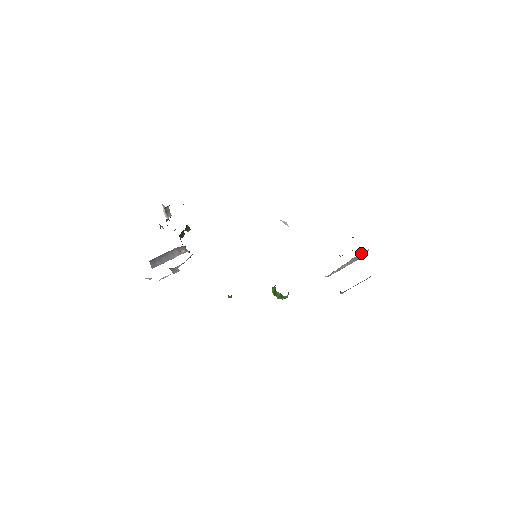
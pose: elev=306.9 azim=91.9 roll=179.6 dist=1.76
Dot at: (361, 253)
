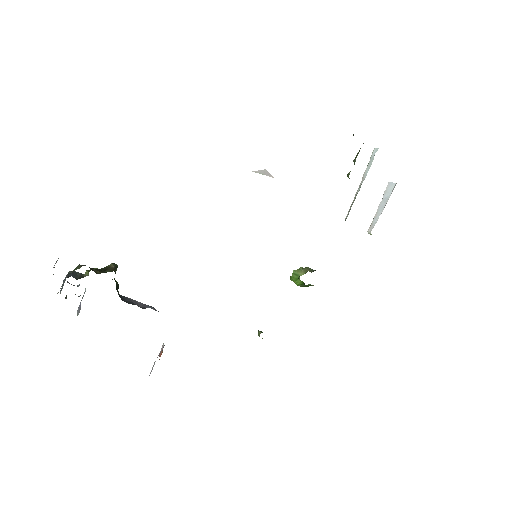
Dot at: occluded
